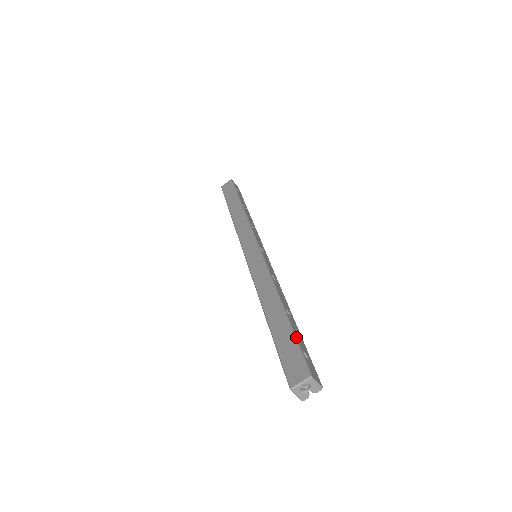
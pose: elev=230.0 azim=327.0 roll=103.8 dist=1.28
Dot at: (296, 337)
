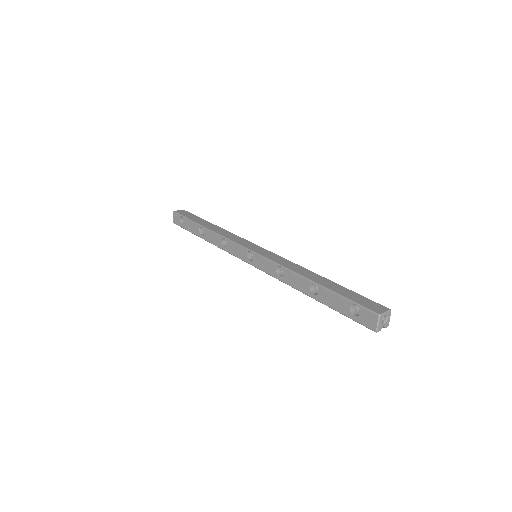
Dot at: (355, 293)
